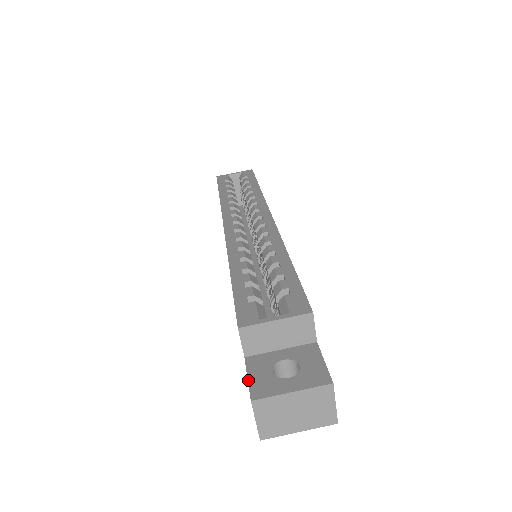
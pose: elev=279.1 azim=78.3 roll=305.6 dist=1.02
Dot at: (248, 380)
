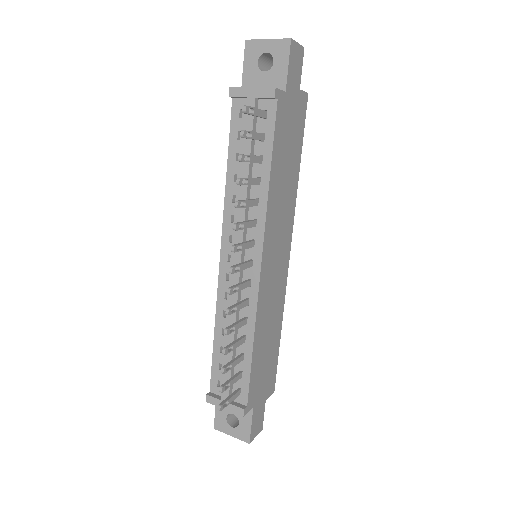
Dot at: occluded
